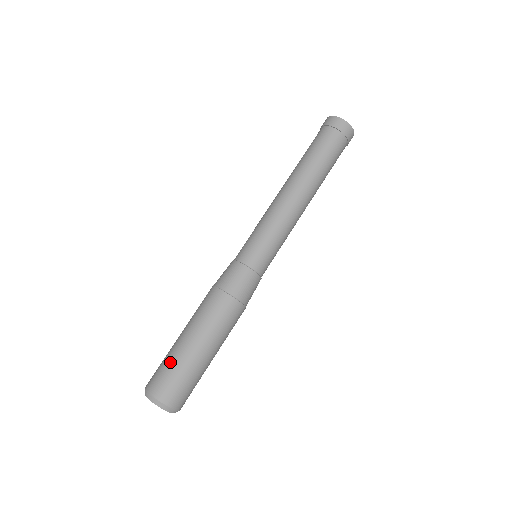
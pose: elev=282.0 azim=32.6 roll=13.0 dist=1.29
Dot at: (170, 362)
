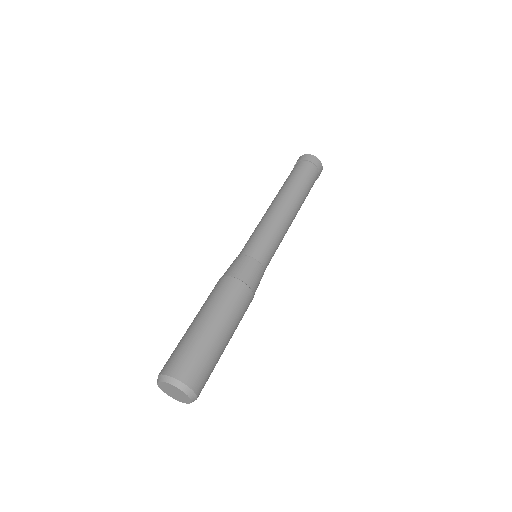
Dot at: (199, 348)
